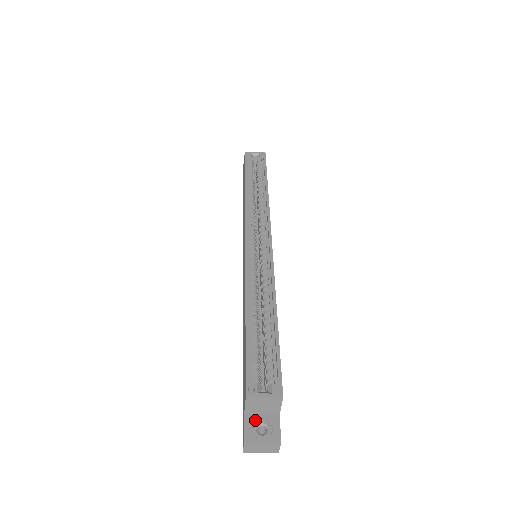
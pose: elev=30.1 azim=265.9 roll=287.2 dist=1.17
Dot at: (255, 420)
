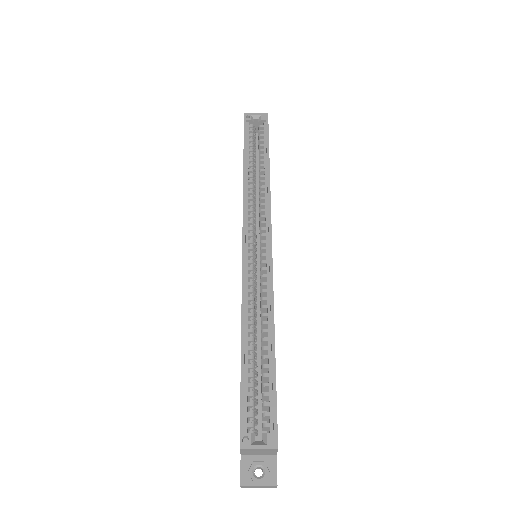
Dot at: (252, 461)
